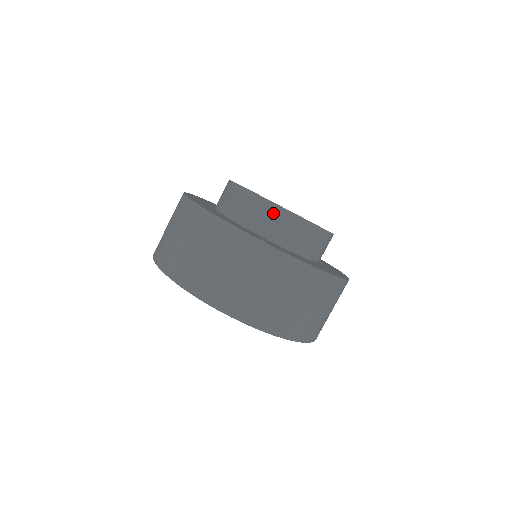
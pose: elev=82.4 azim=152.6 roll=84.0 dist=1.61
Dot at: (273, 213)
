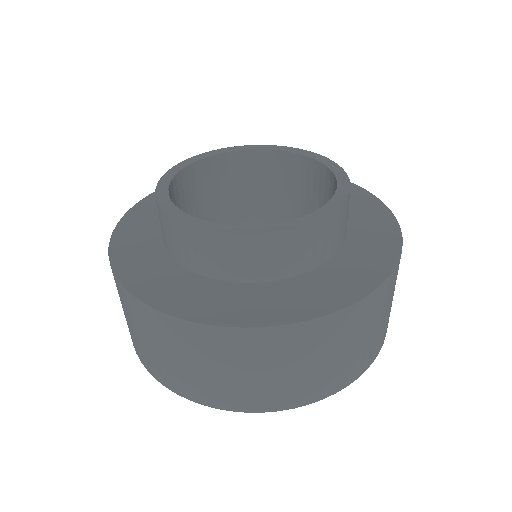
Dot at: (305, 239)
